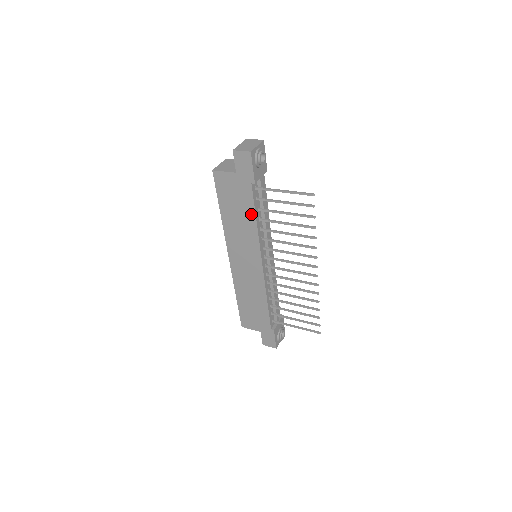
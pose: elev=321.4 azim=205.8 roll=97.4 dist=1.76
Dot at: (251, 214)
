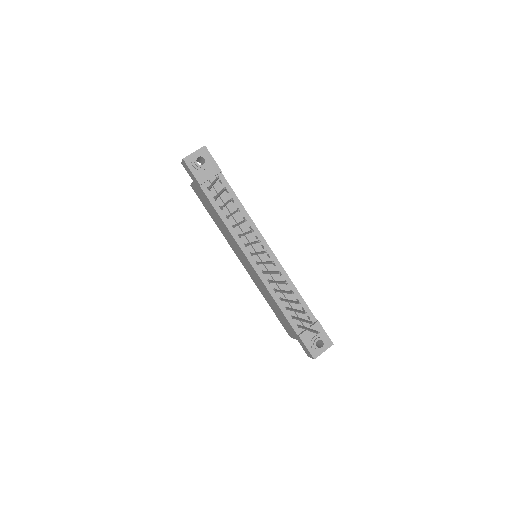
Dot at: (217, 214)
